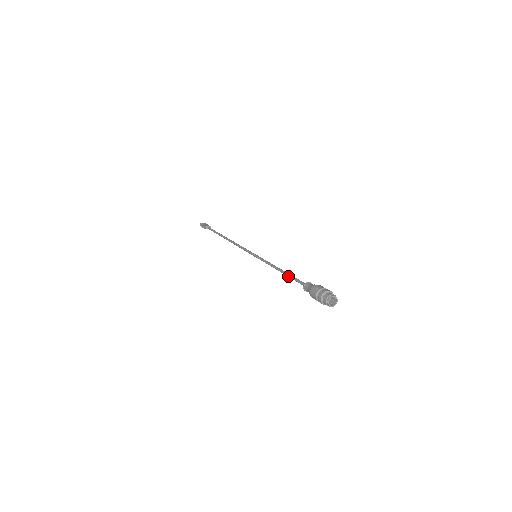
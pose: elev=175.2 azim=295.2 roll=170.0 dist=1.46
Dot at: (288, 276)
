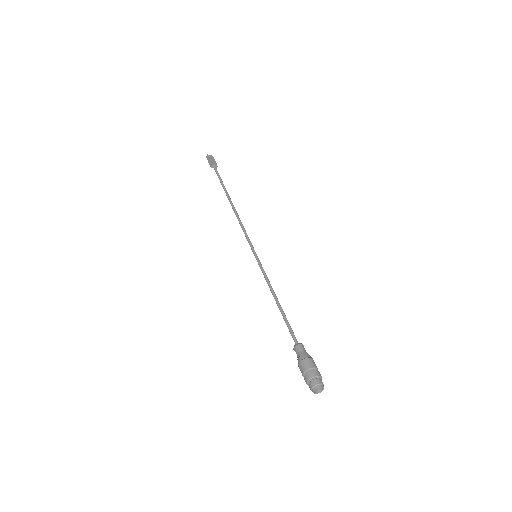
Dot at: occluded
